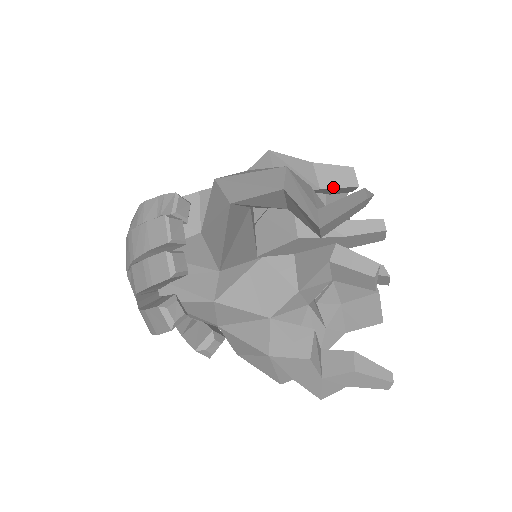
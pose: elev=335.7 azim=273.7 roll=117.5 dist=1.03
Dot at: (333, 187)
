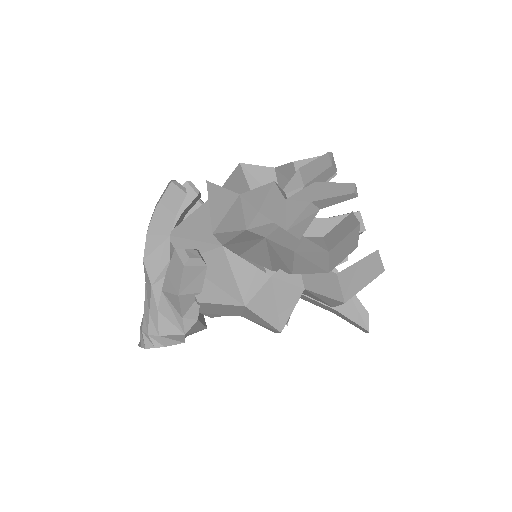
Dot at: occluded
